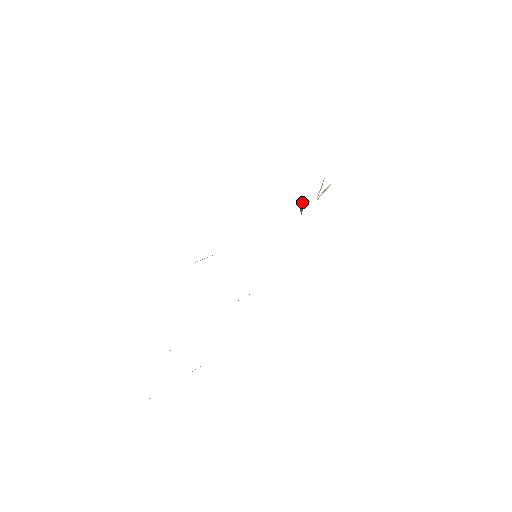
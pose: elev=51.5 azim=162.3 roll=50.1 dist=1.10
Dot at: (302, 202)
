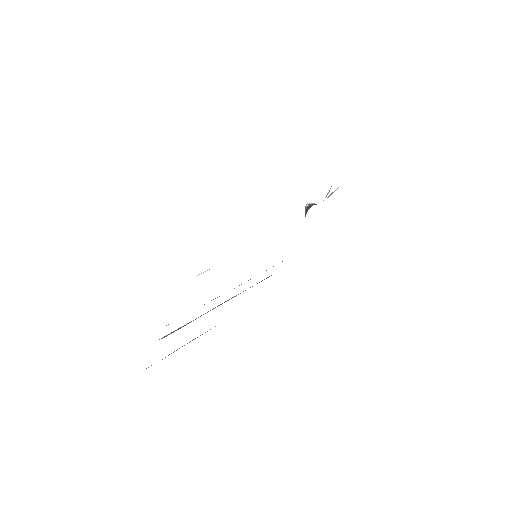
Dot at: (307, 205)
